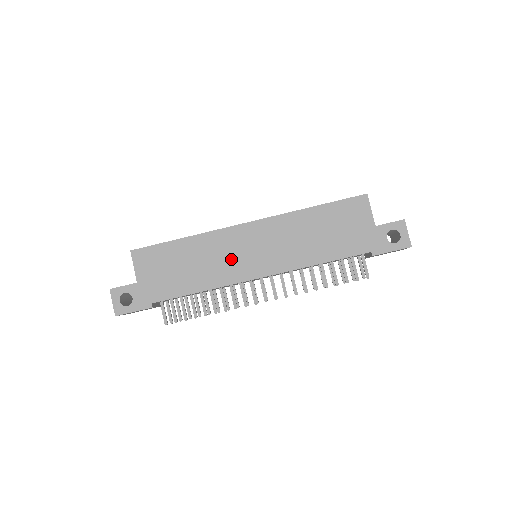
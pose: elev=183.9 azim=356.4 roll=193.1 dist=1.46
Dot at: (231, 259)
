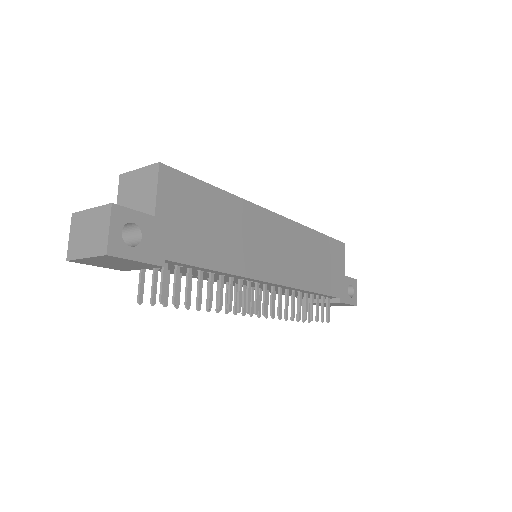
Dot at: (257, 247)
